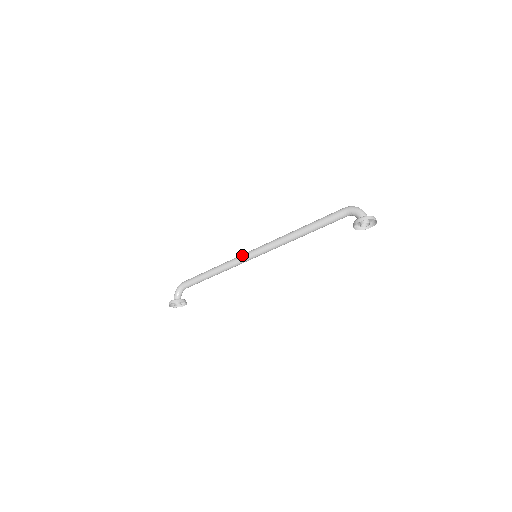
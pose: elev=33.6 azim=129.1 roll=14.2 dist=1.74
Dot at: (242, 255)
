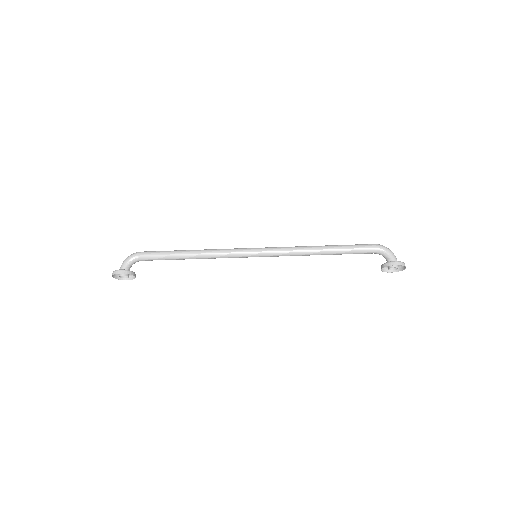
Dot at: (240, 249)
